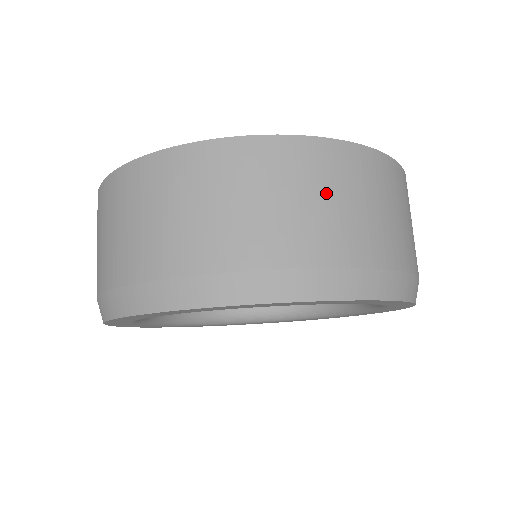
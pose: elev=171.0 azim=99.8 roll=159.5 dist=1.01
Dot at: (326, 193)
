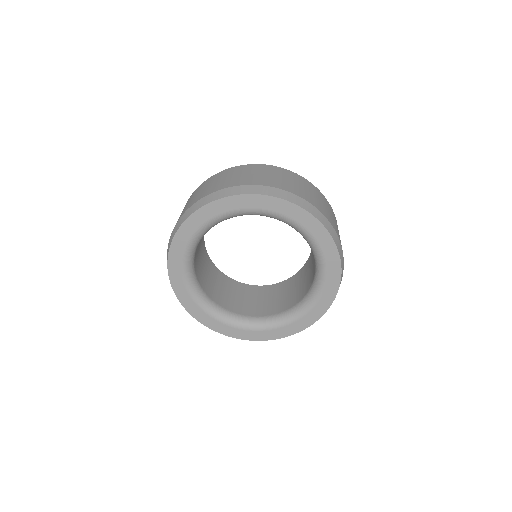
Dot at: (264, 173)
